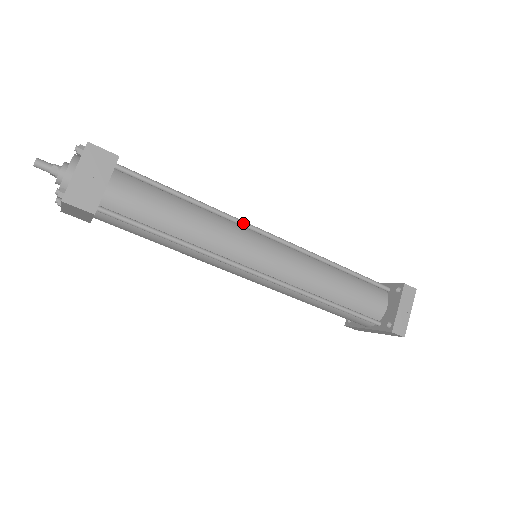
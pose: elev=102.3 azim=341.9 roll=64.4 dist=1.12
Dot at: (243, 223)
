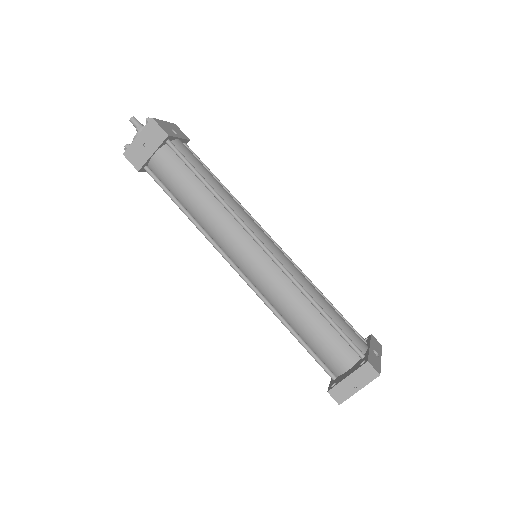
Dot at: (243, 225)
